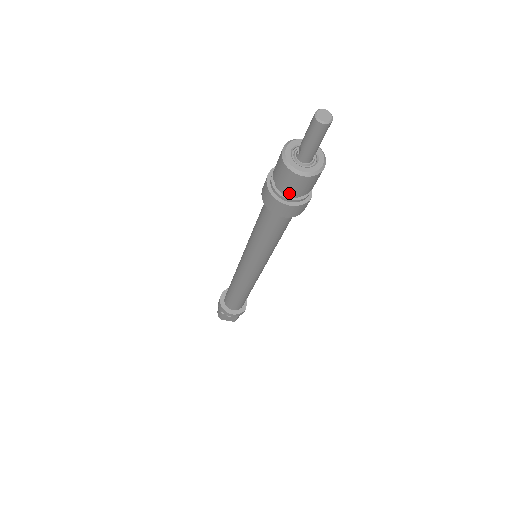
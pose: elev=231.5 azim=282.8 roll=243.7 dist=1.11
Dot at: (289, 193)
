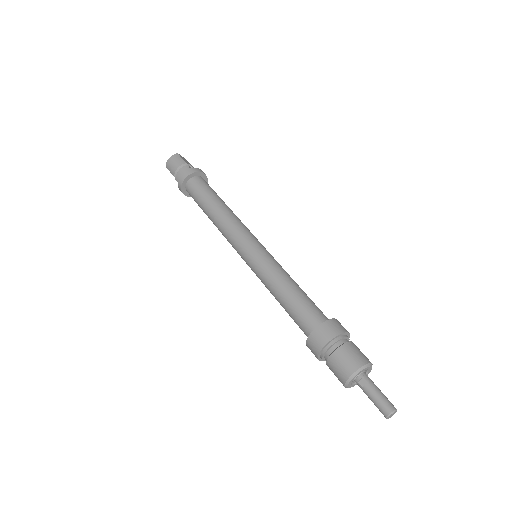
Dot at: occluded
